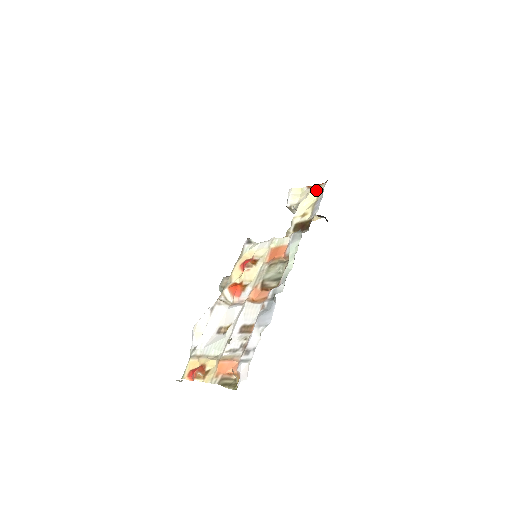
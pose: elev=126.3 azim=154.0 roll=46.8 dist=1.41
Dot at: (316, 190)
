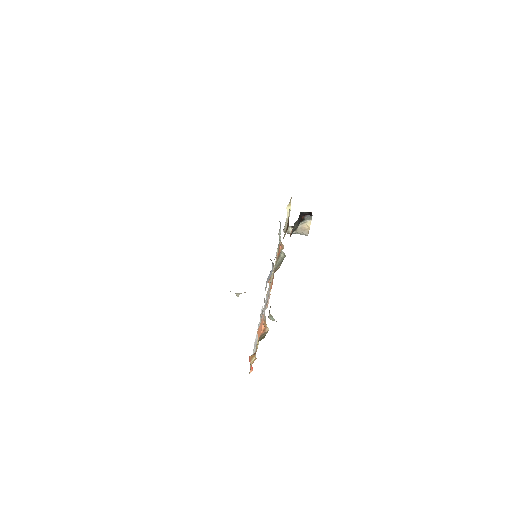
Dot at: (289, 203)
